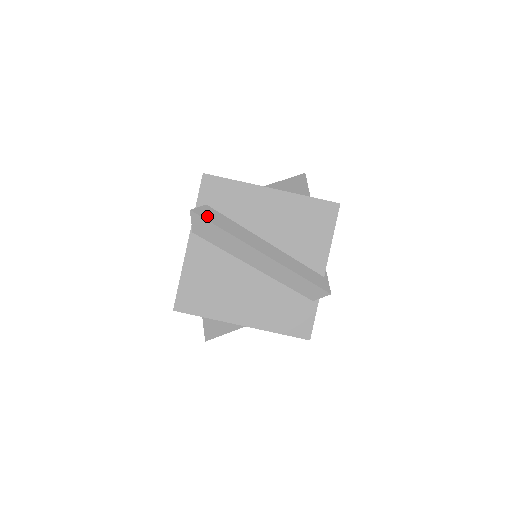
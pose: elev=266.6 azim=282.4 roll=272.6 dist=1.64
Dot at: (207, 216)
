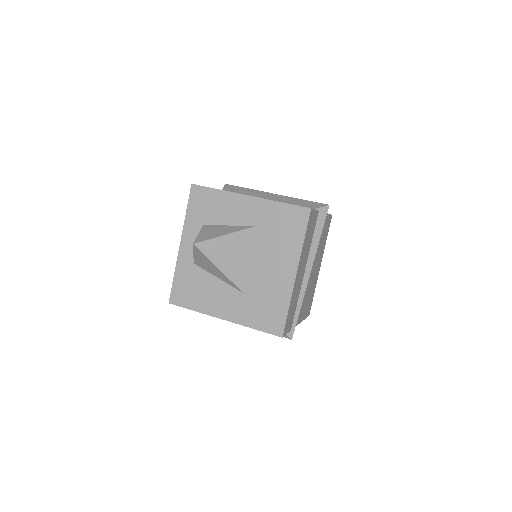
Dot at: occluded
